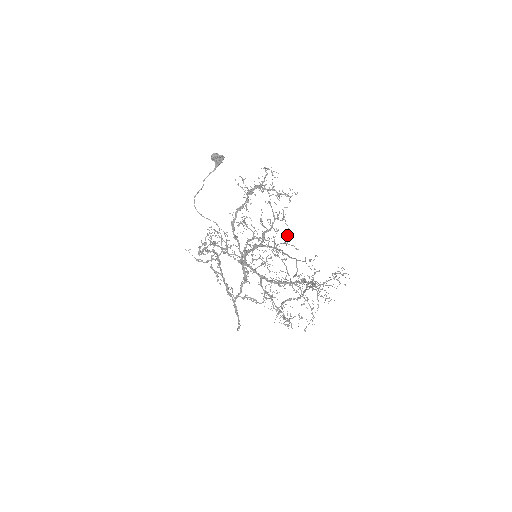
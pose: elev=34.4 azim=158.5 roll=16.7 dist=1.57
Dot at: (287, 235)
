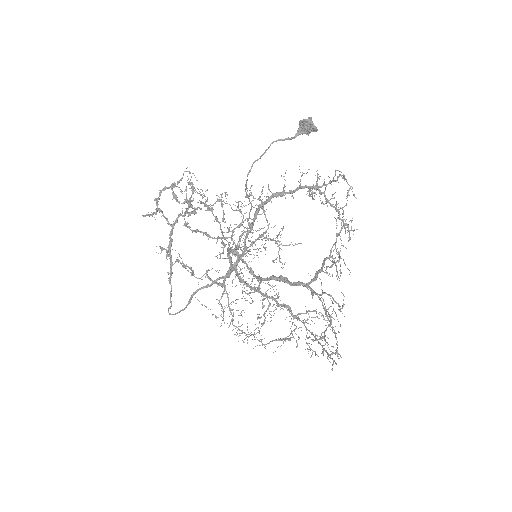
Dot at: (343, 294)
